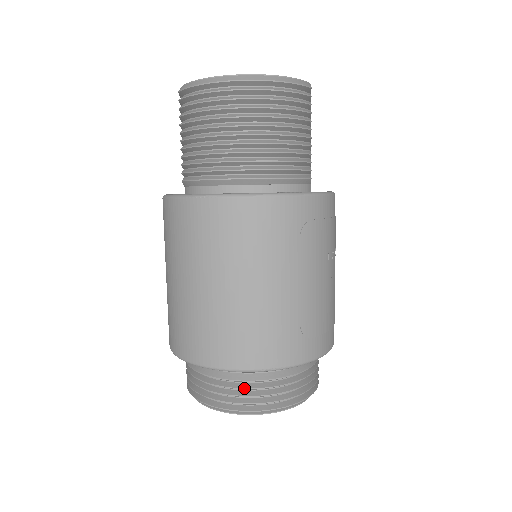
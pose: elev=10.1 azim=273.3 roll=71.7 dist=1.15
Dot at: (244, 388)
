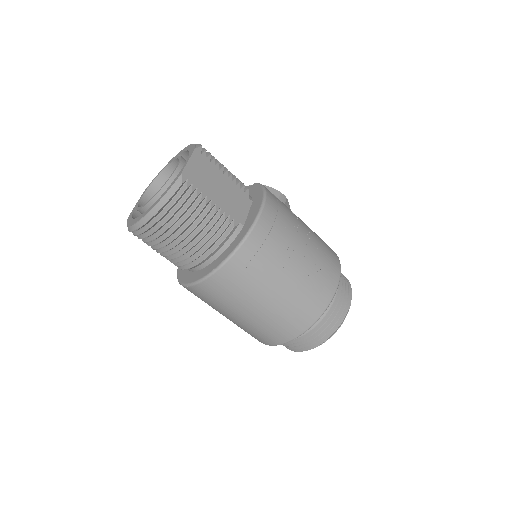
Dot at: (294, 343)
